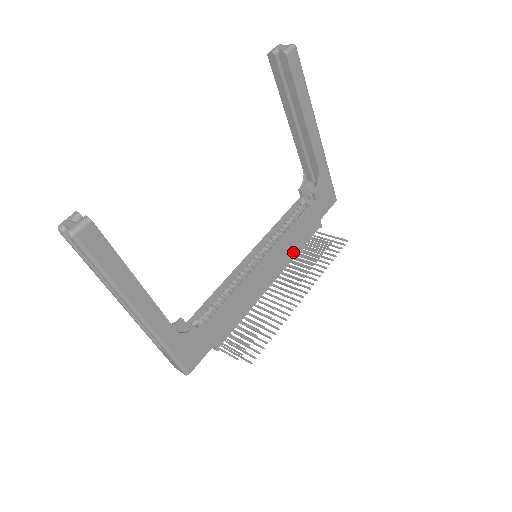
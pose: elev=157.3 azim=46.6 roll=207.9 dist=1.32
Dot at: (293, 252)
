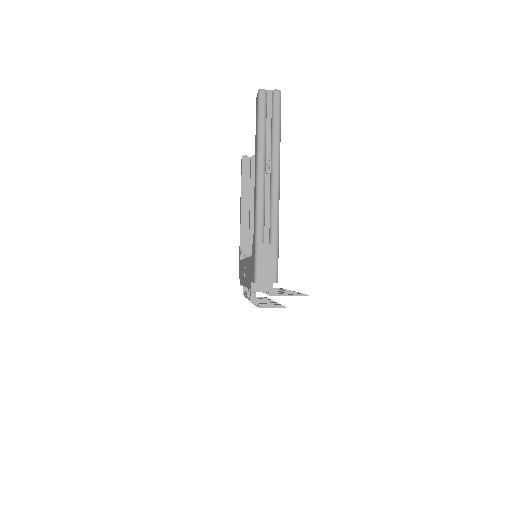
Dot at: occluded
